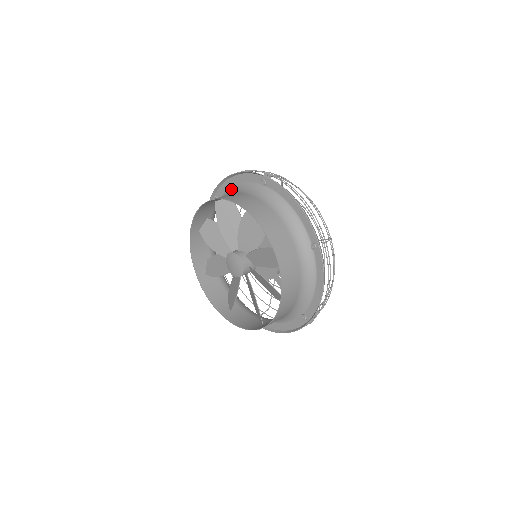
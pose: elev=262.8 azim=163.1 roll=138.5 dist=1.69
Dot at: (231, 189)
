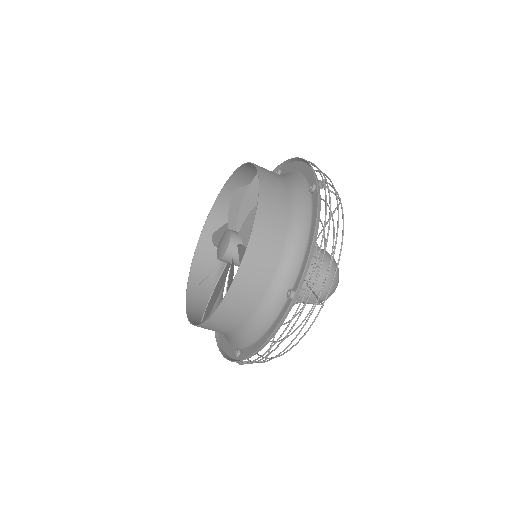
Dot at: (291, 173)
